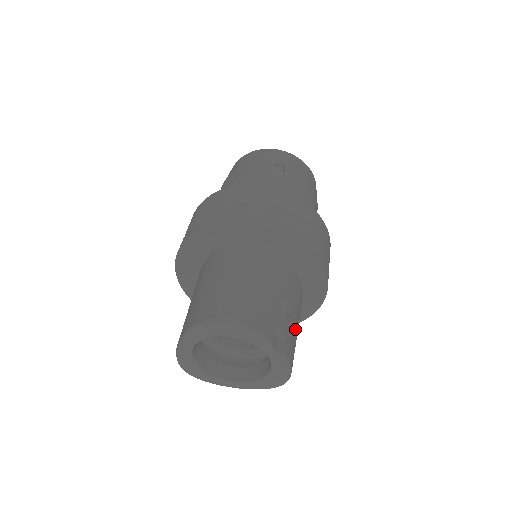
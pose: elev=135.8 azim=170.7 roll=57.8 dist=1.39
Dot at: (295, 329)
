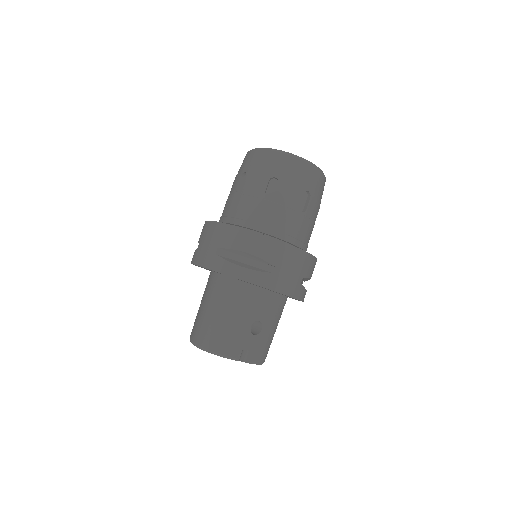
Dot at: (268, 335)
